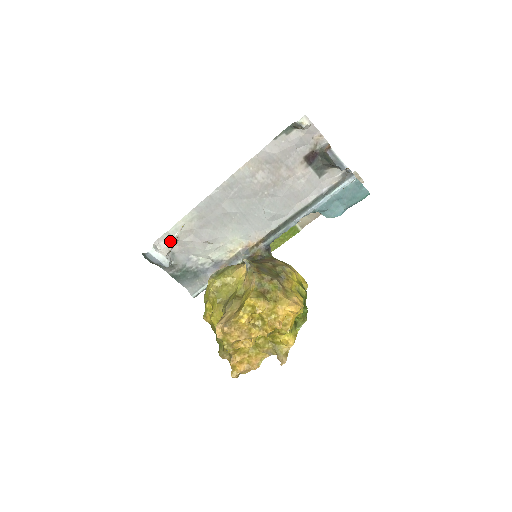
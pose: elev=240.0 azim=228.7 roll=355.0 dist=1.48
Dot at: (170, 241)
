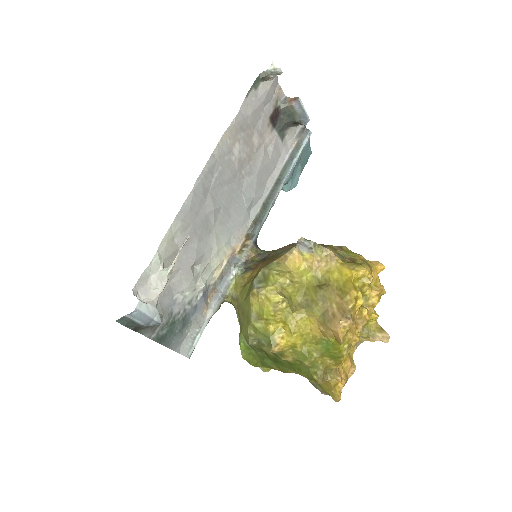
Dot at: (153, 281)
